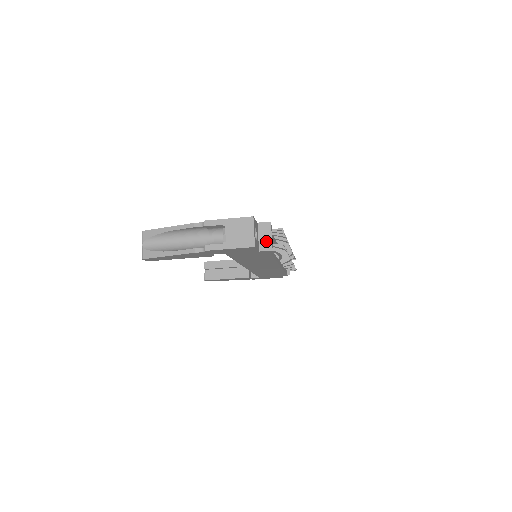
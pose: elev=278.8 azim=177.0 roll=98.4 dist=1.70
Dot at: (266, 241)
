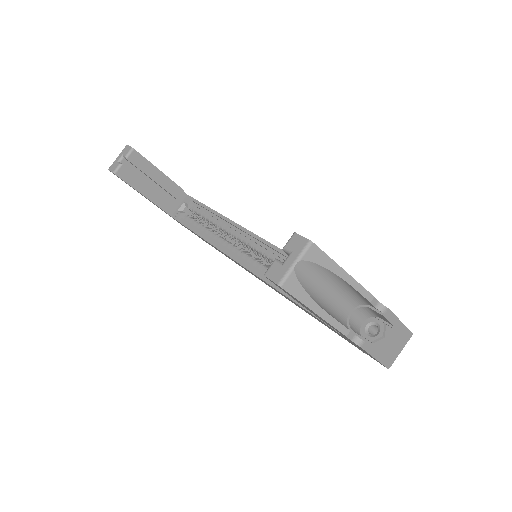
Dot at: occluded
